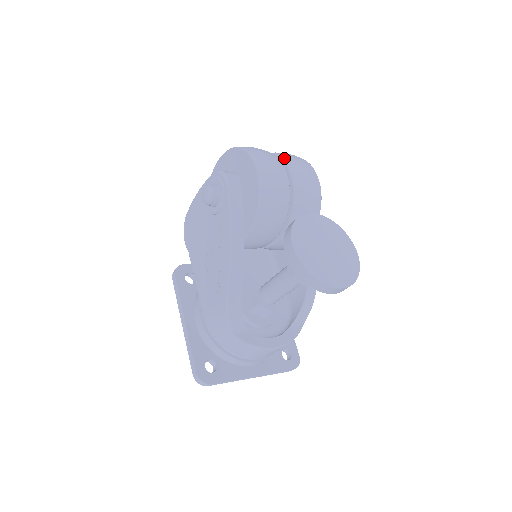
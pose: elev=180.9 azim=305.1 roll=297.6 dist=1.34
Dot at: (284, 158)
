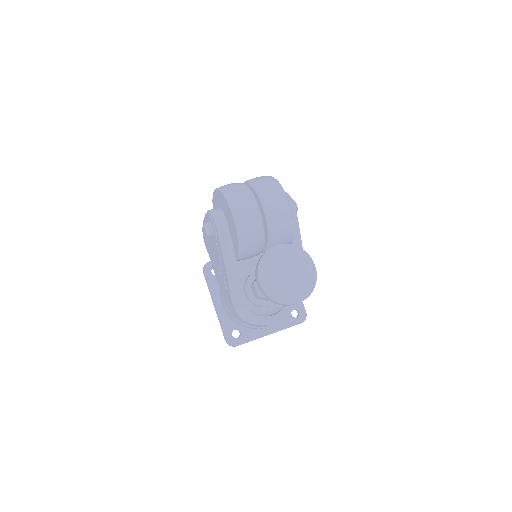
Dot at: (258, 192)
